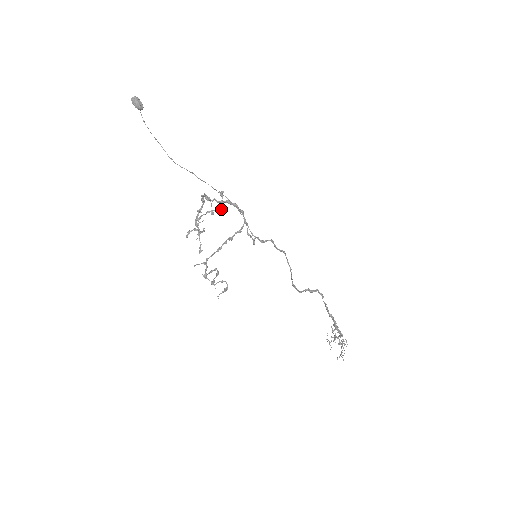
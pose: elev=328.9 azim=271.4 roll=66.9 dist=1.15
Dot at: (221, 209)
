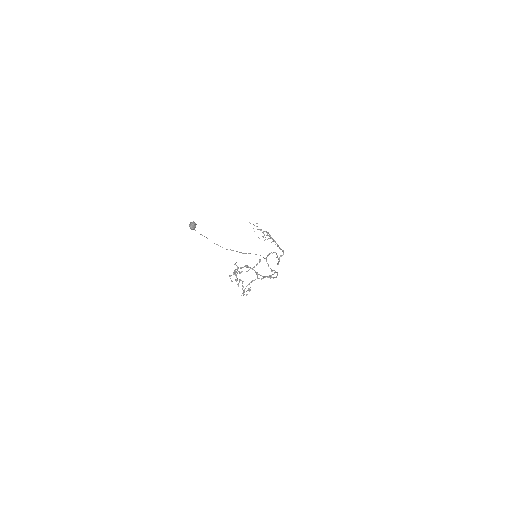
Dot at: occluded
